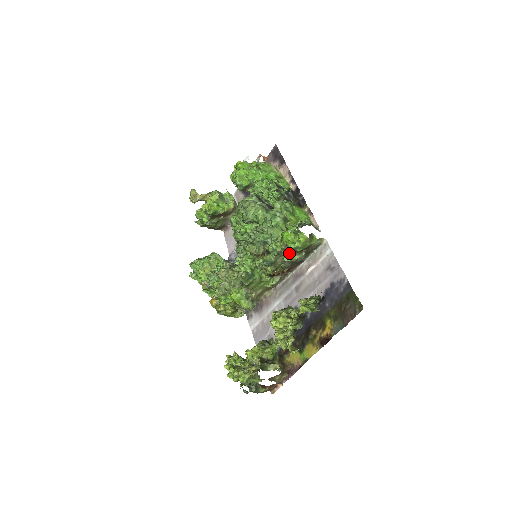
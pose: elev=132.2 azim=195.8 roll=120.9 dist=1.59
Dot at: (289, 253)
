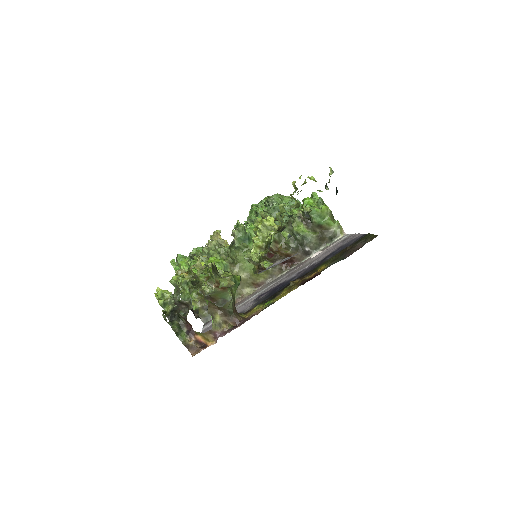
Dot at: (302, 223)
